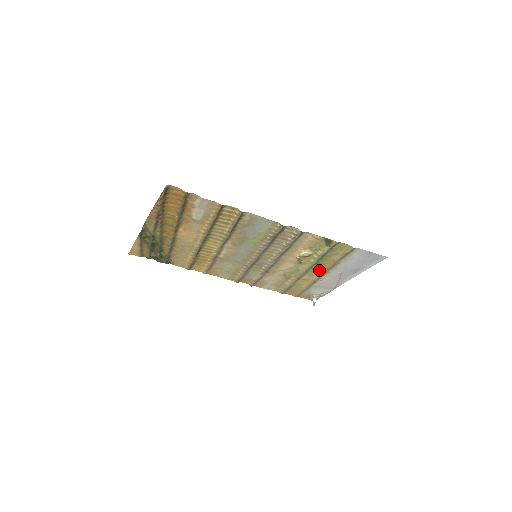
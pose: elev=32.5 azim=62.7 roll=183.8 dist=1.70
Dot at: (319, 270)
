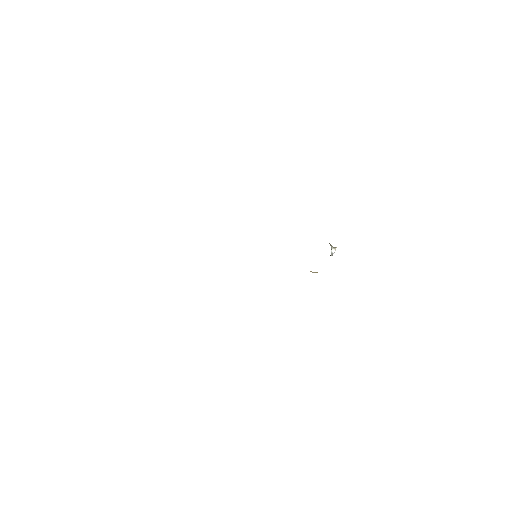
Dot at: occluded
